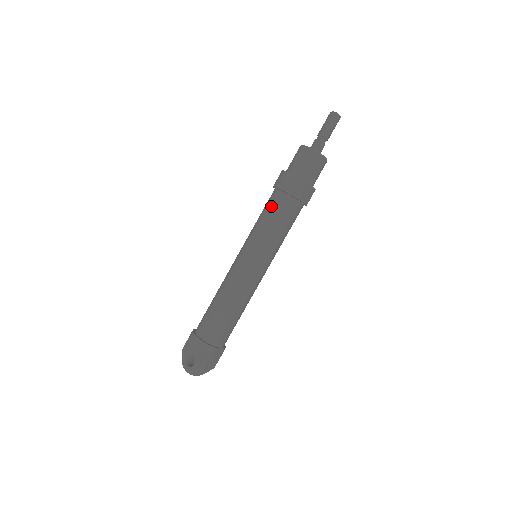
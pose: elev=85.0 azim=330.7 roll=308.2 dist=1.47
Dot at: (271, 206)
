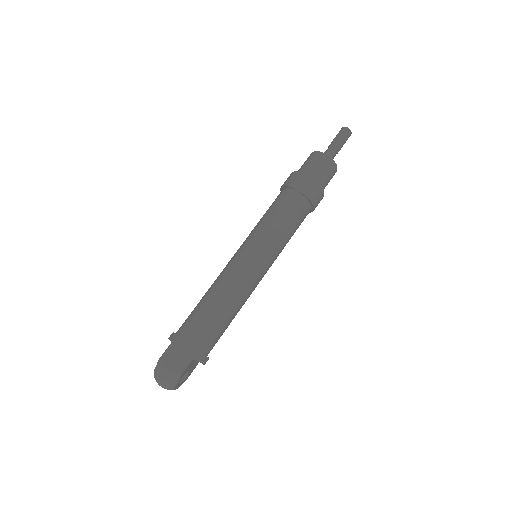
Dot at: occluded
